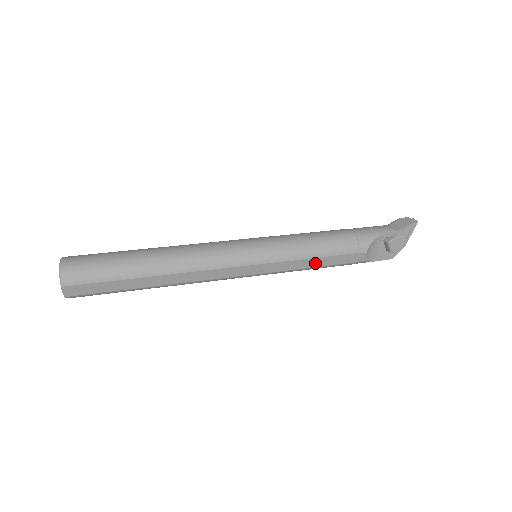
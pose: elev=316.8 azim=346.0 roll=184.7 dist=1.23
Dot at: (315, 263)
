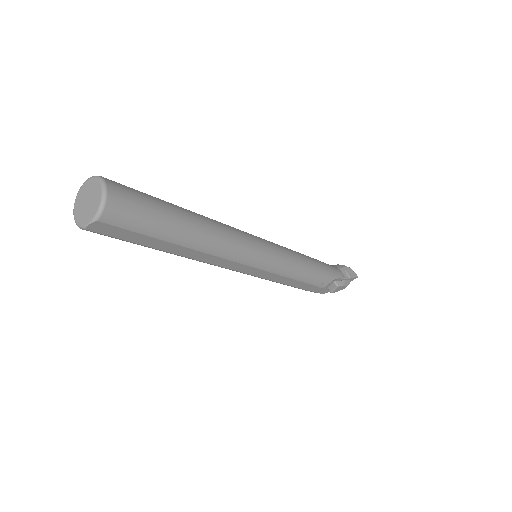
Dot at: (291, 283)
